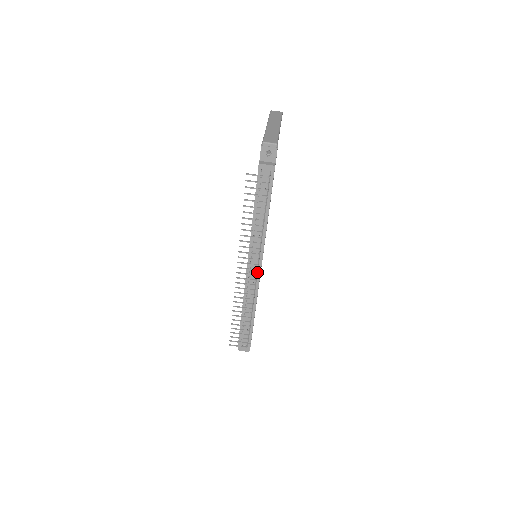
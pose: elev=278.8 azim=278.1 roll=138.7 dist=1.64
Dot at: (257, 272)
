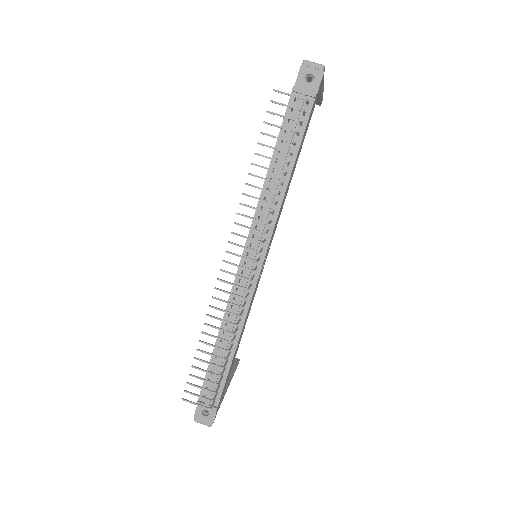
Dot at: (255, 268)
